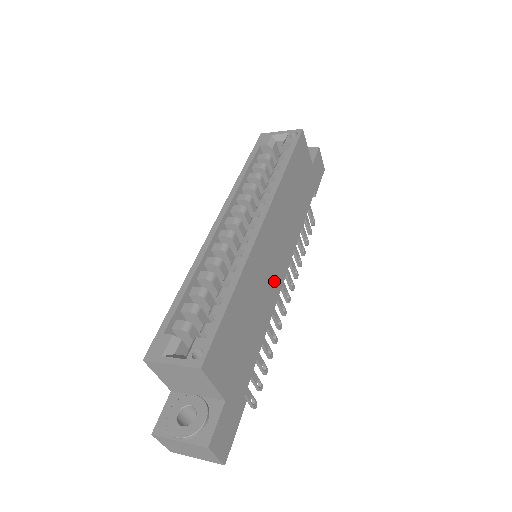
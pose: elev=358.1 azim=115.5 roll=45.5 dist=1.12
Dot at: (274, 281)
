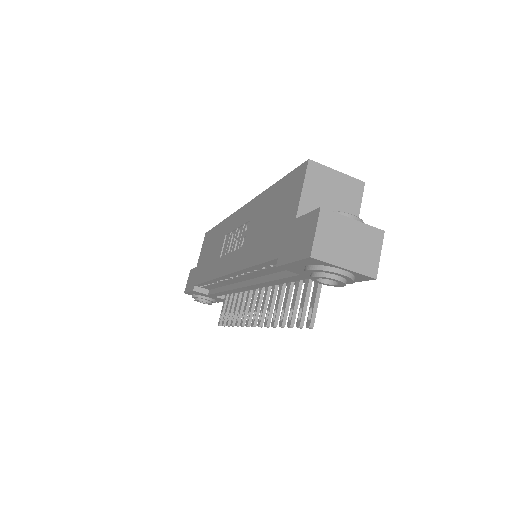
Dot at: occluded
